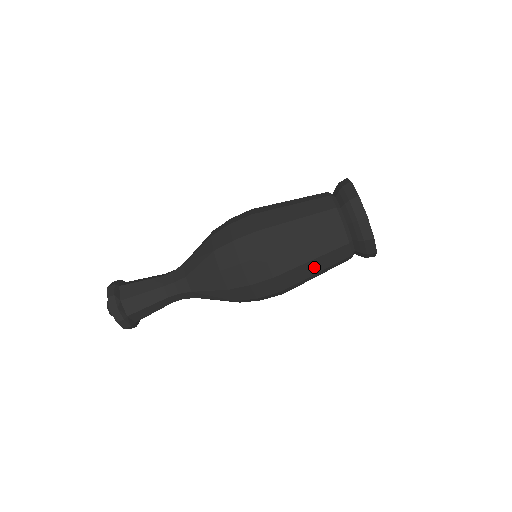
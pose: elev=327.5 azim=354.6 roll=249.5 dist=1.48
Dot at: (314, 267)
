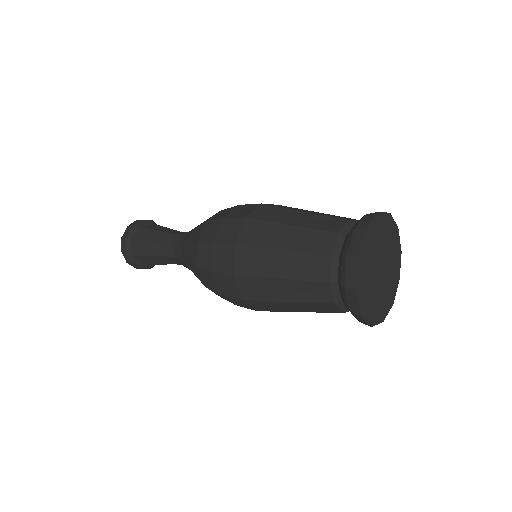
Dot at: occluded
